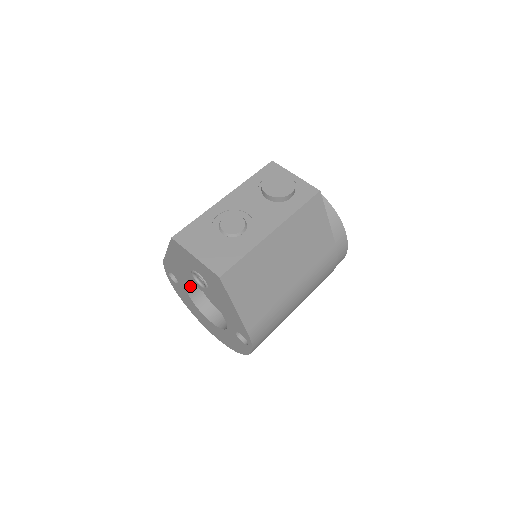
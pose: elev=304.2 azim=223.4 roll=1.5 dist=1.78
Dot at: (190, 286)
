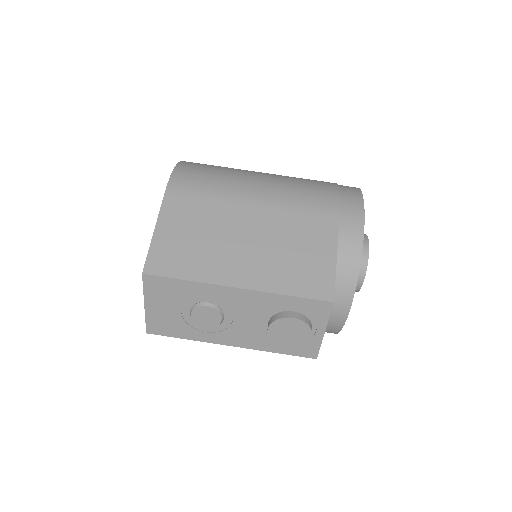
Dot at: occluded
